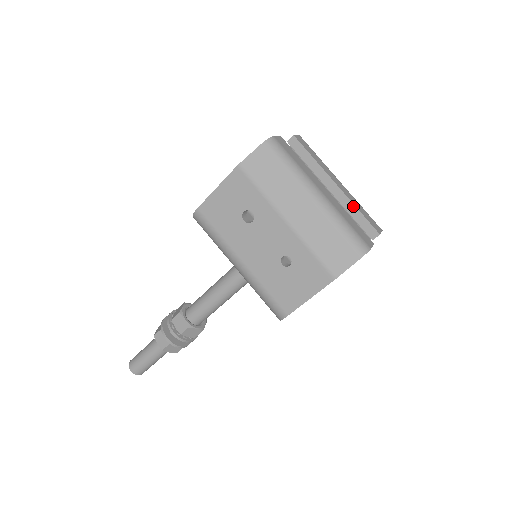
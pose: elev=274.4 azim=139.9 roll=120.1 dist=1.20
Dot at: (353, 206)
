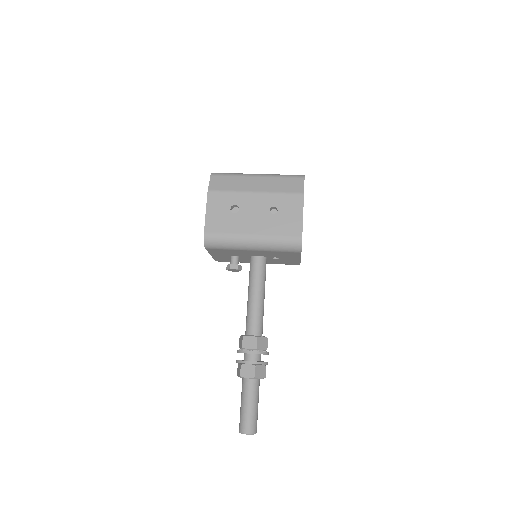
Dot at: occluded
